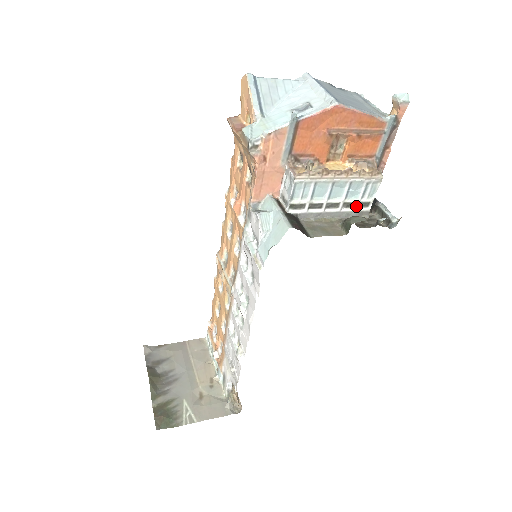
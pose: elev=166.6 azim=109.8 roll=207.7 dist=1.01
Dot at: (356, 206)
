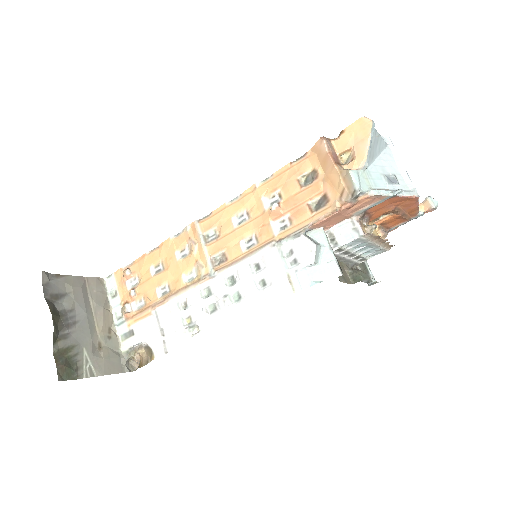
Dot at: (359, 259)
